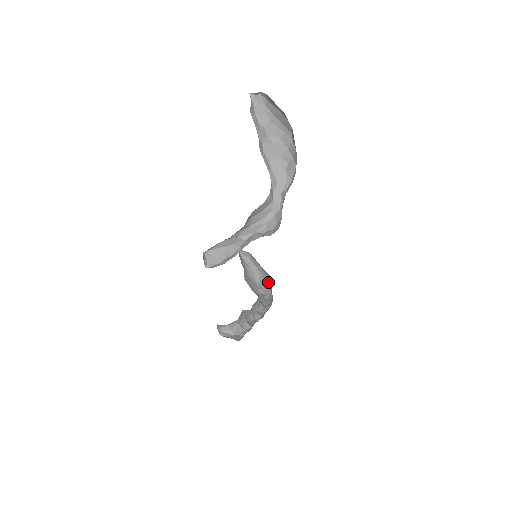
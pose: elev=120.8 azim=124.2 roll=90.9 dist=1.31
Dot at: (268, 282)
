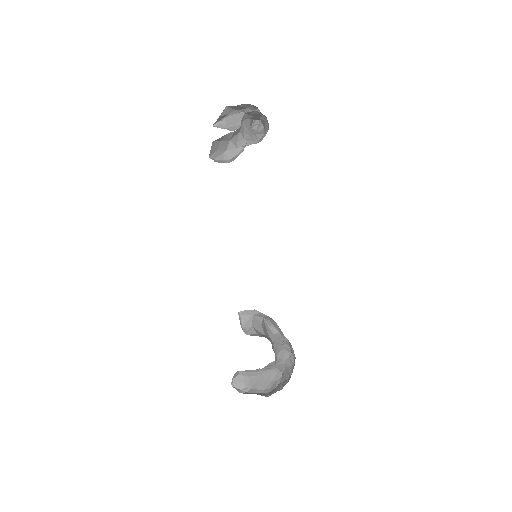
Dot at: (280, 383)
